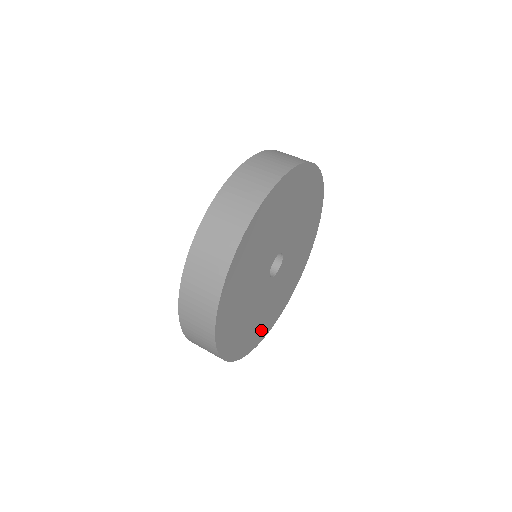
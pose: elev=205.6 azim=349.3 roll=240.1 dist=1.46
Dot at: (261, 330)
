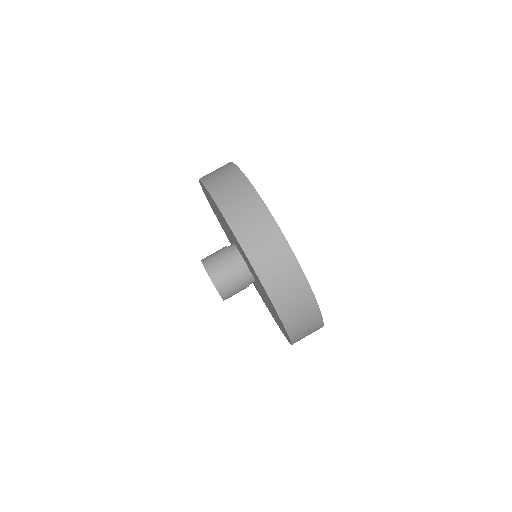
Dot at: occluded
